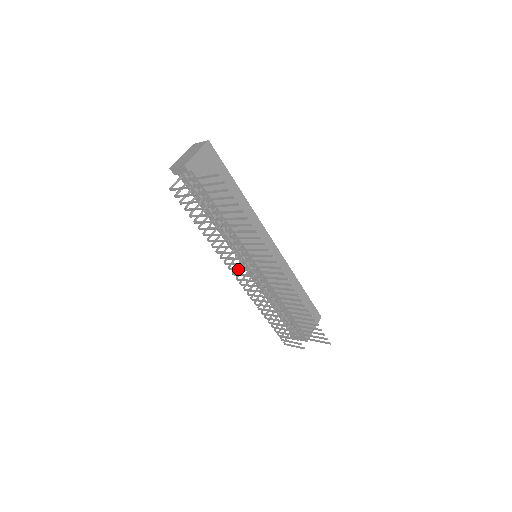
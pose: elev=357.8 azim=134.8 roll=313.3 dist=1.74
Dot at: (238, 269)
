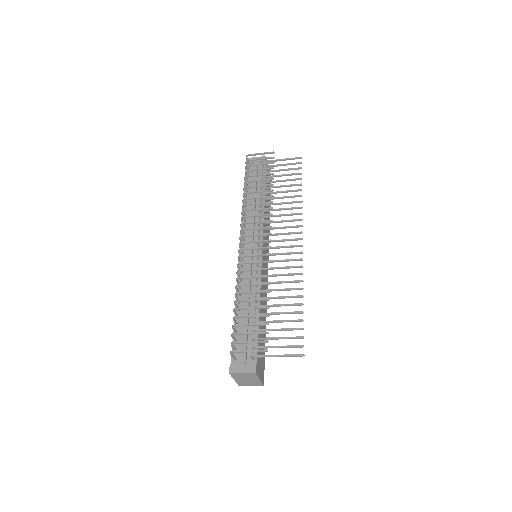
Dot at: (257, 227)
